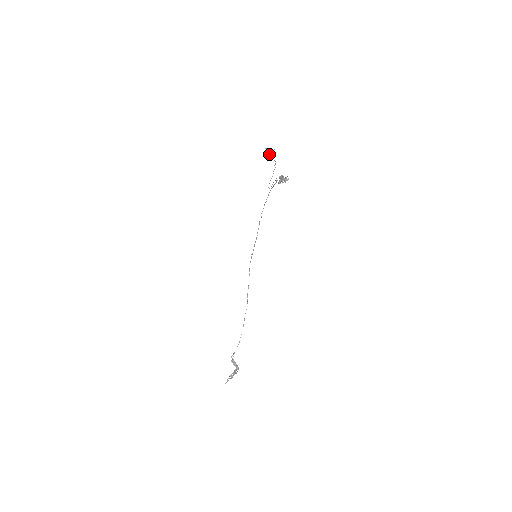
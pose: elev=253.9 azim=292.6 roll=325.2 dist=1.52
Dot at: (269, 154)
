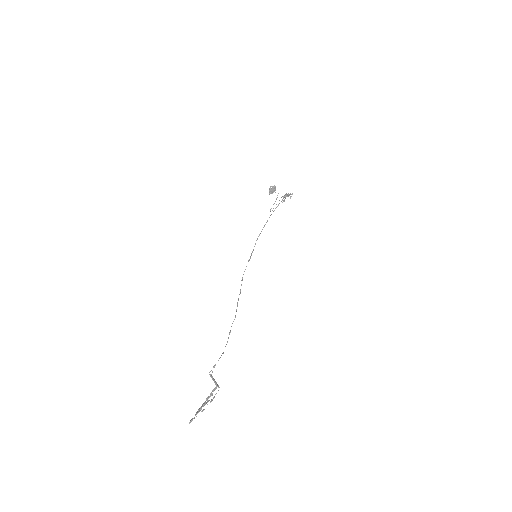
Dot at: (274, 187)
